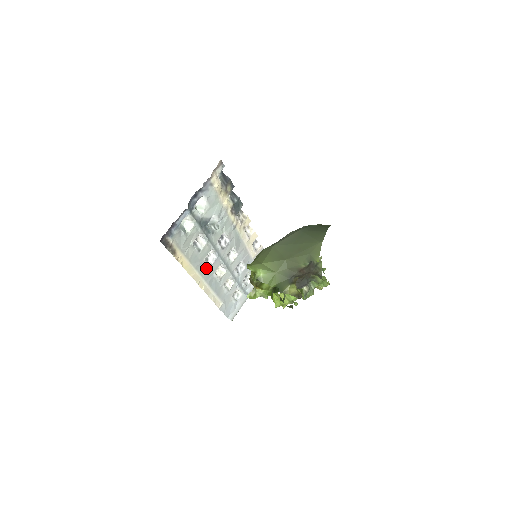
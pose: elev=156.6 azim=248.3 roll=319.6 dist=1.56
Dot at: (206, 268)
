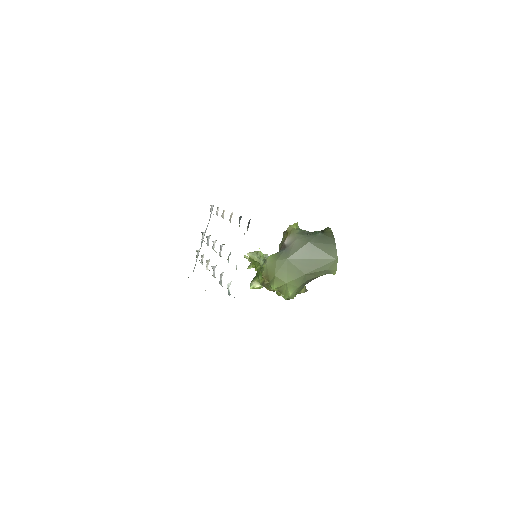
Dot at: occluded
